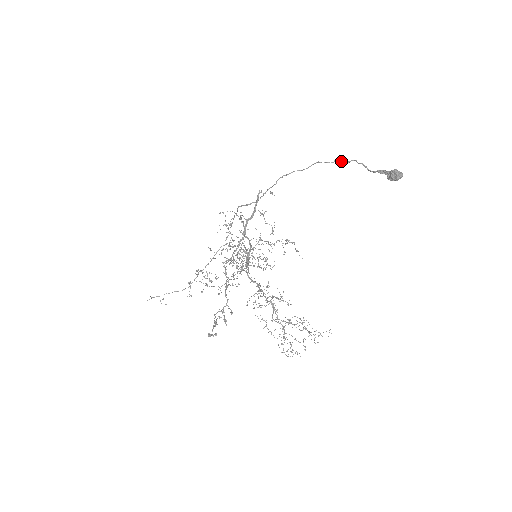
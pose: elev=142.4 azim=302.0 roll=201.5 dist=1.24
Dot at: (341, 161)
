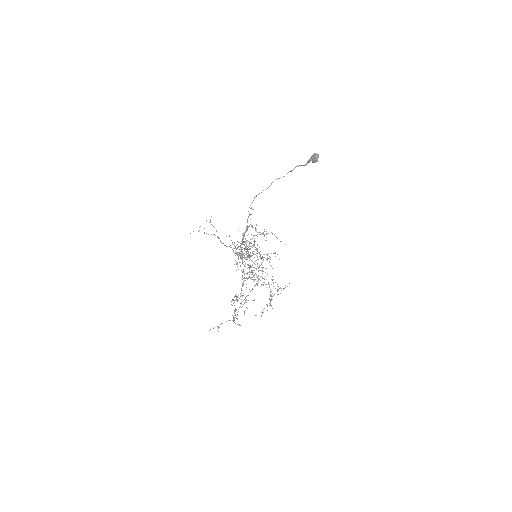
Dot at: (290, 171)
